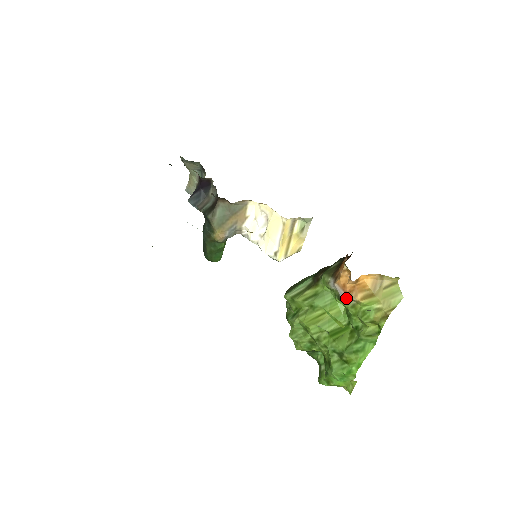
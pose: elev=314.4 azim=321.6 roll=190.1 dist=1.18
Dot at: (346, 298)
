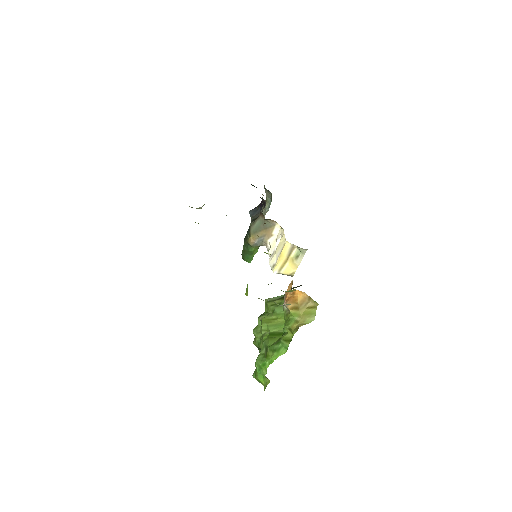
Dot at: (285, 306)
